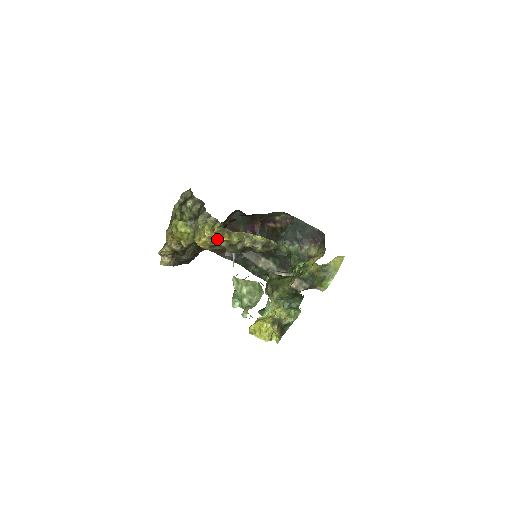
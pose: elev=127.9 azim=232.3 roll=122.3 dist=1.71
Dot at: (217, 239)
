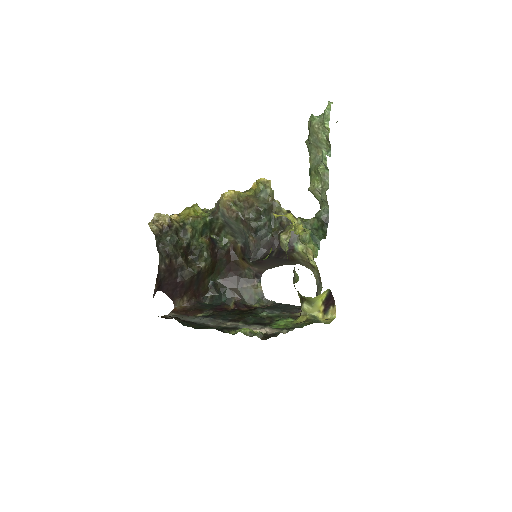
Dot at: (247, 195)
